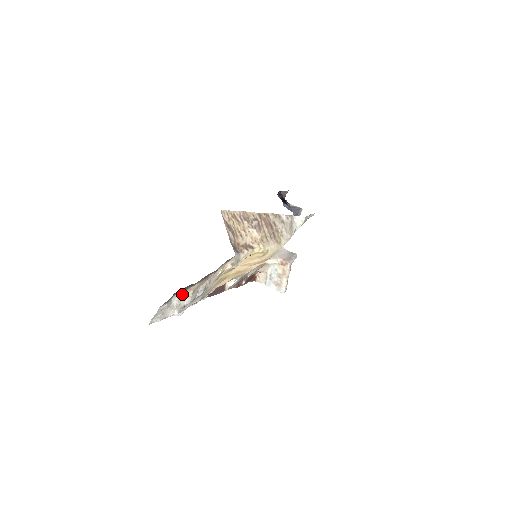
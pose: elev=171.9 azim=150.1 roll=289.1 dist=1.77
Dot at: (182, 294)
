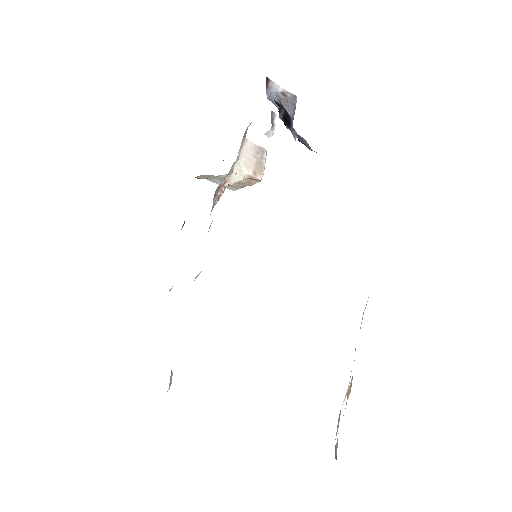
Dot at: occluded
